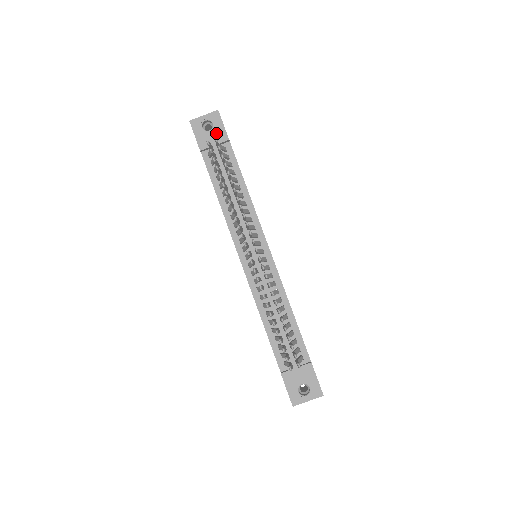
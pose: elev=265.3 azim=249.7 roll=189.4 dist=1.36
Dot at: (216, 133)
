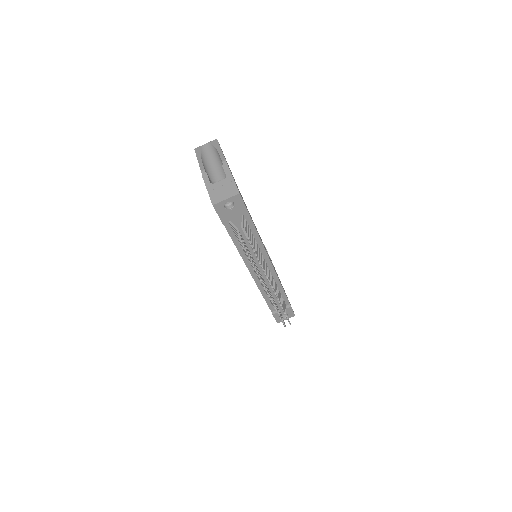
Dot at: (237, 210)
